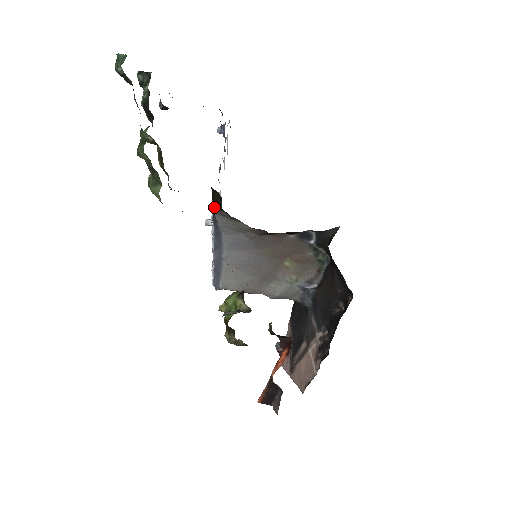
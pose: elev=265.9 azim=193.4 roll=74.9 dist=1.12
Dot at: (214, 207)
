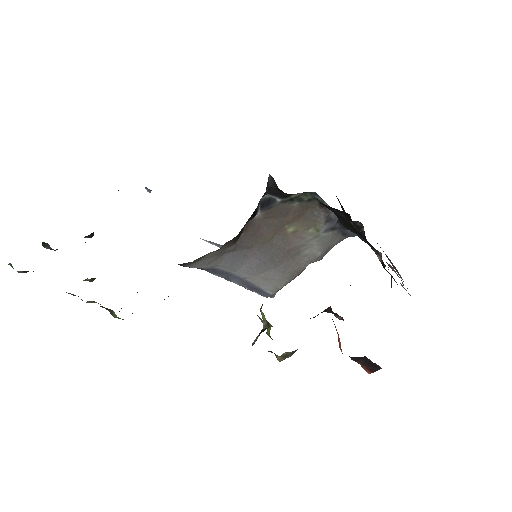
Dot at: (180, 265)
